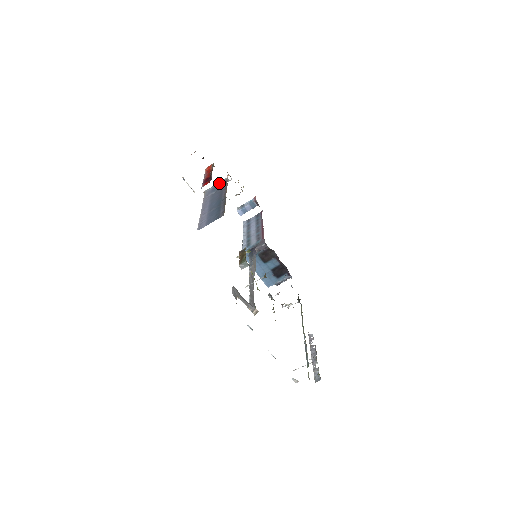
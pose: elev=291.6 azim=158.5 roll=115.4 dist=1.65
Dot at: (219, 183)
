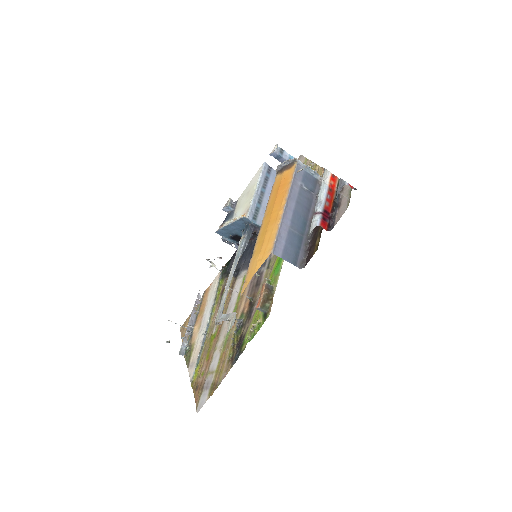
Dot at: (314, 175)
